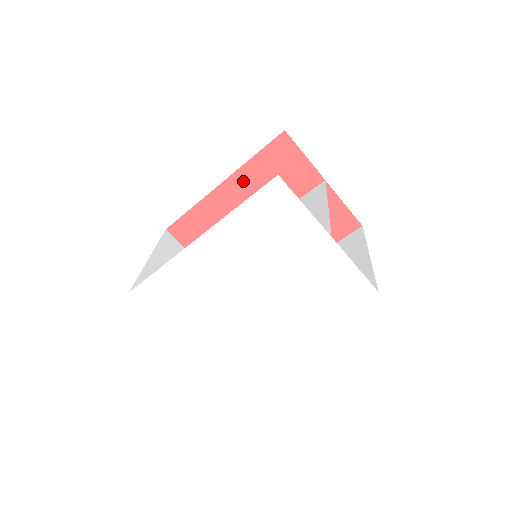
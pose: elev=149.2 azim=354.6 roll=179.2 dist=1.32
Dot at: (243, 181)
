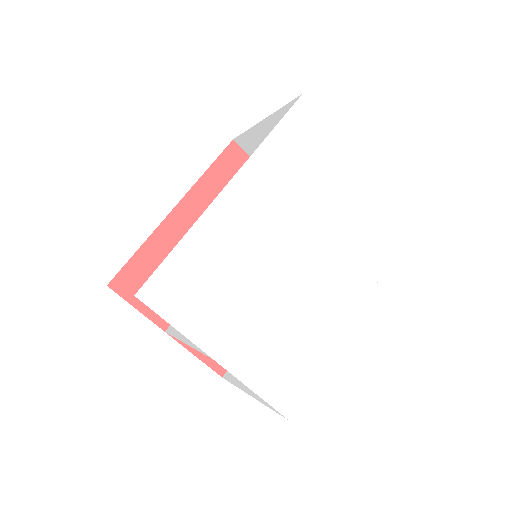
Dot at: (199, 201)
